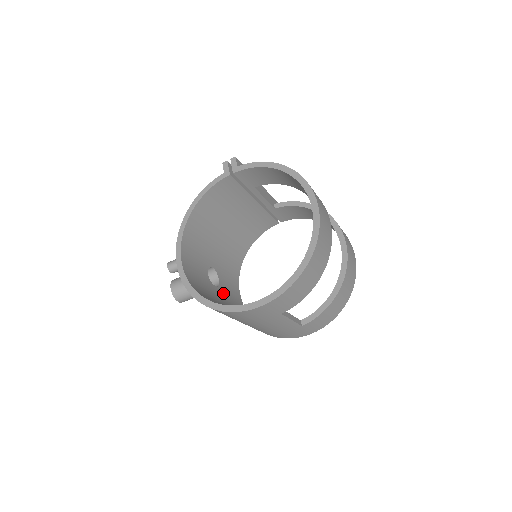
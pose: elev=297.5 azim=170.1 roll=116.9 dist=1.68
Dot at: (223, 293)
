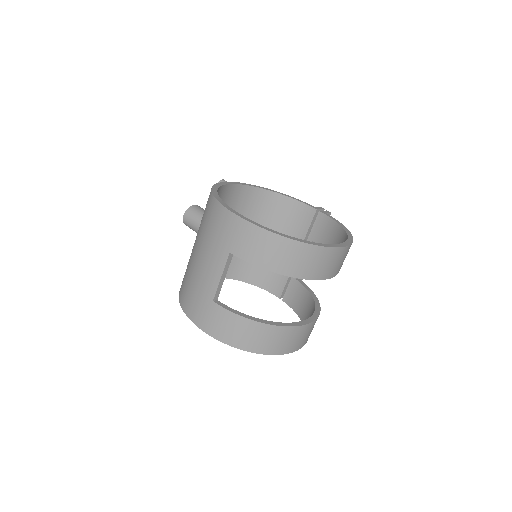
Dot at: occluded
